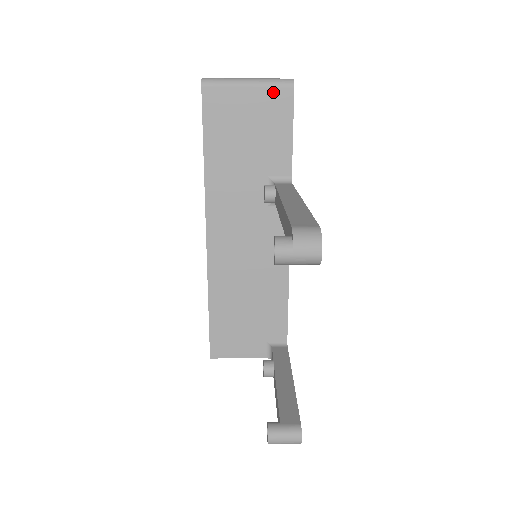
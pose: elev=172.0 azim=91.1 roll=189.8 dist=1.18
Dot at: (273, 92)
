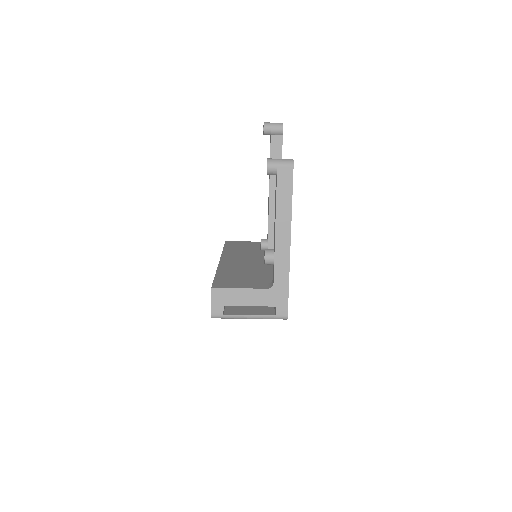
Dot at: occluded
